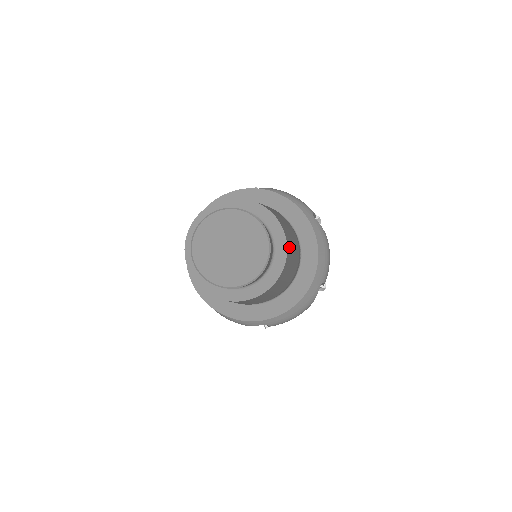
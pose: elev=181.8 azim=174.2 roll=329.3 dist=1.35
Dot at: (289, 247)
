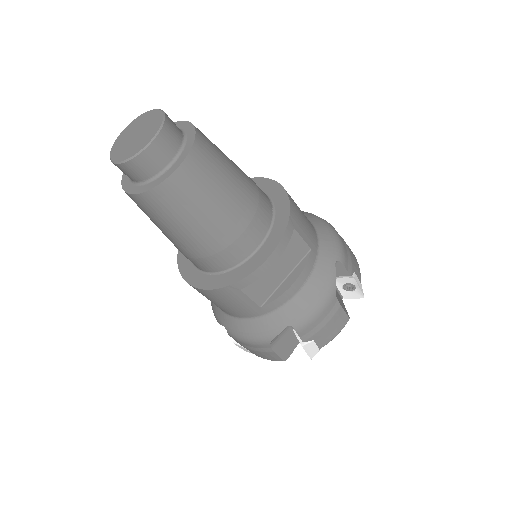
Dot at: (206, 140)
